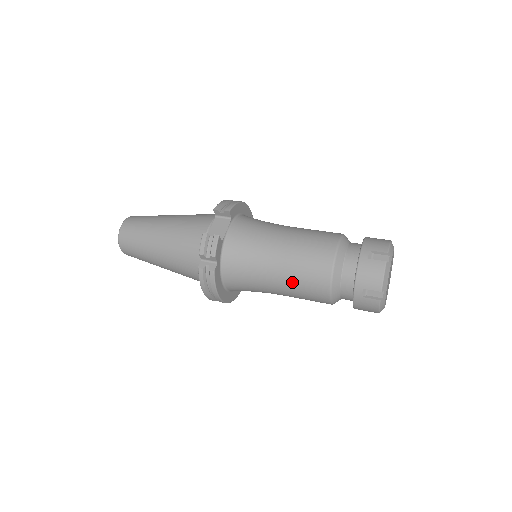
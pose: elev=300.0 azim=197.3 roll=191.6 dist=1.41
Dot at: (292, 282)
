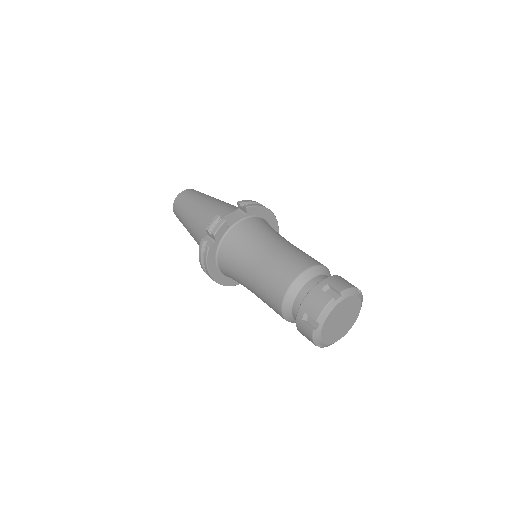
Dot at: (260, 283)
